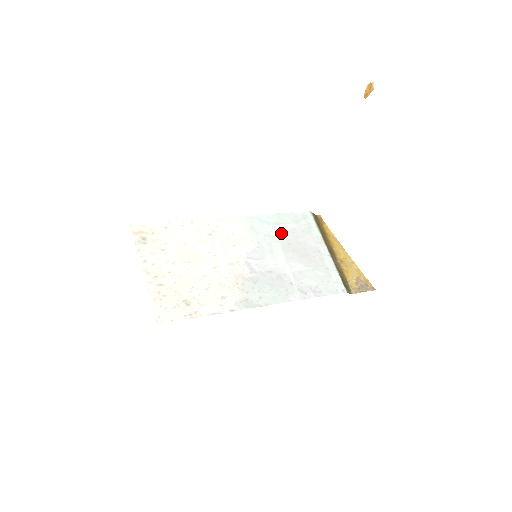
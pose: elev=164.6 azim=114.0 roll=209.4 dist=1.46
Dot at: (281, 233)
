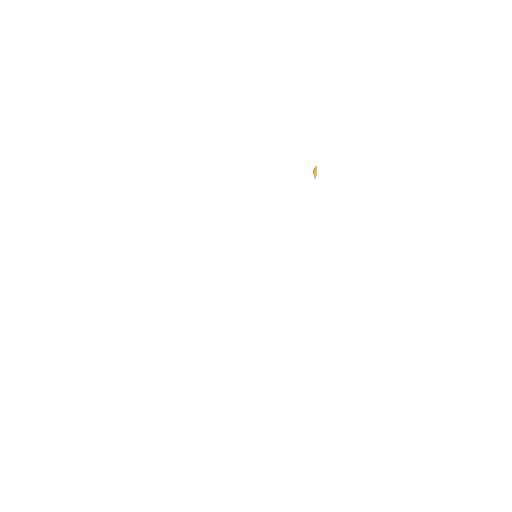
Dot at: occluded
